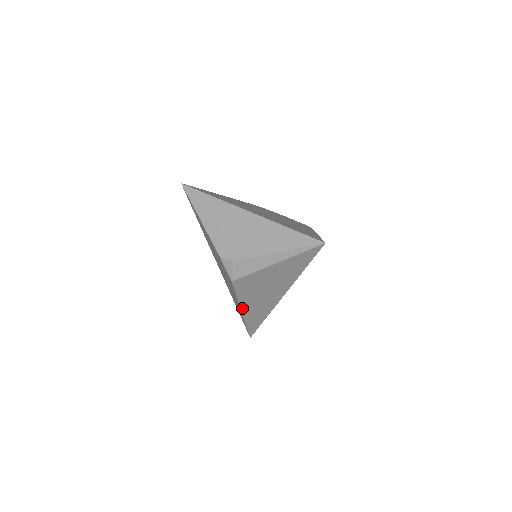
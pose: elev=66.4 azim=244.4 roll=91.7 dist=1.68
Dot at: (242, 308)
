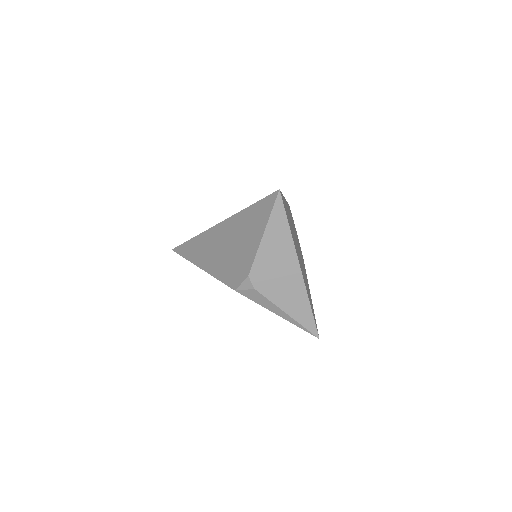
Dot at: occluded
